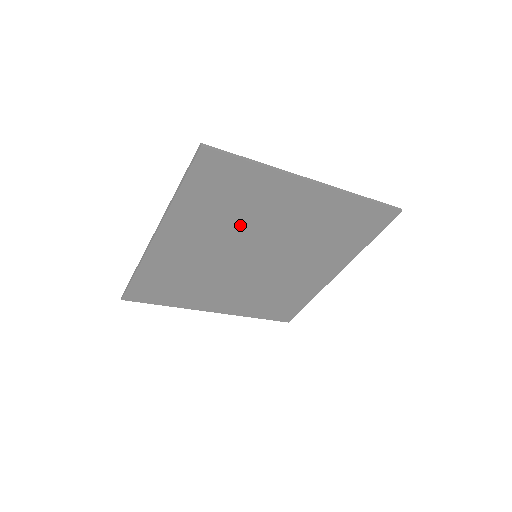
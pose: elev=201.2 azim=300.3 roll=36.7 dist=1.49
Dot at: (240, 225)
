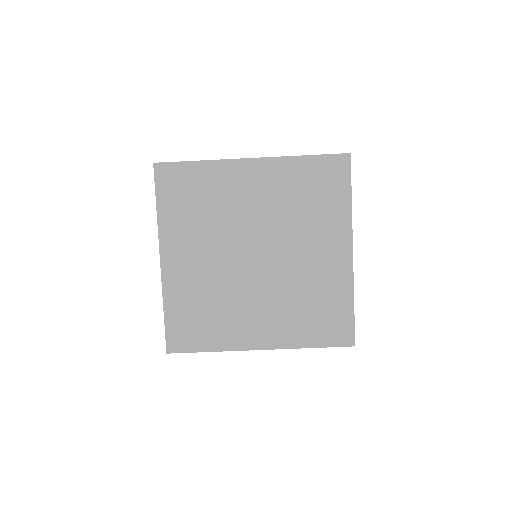
Dot at: (220, 224)
